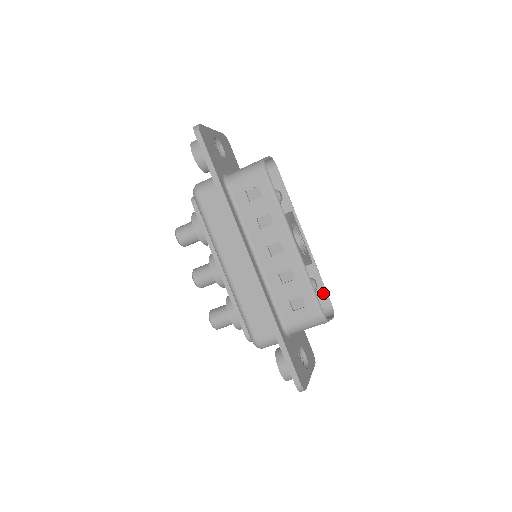
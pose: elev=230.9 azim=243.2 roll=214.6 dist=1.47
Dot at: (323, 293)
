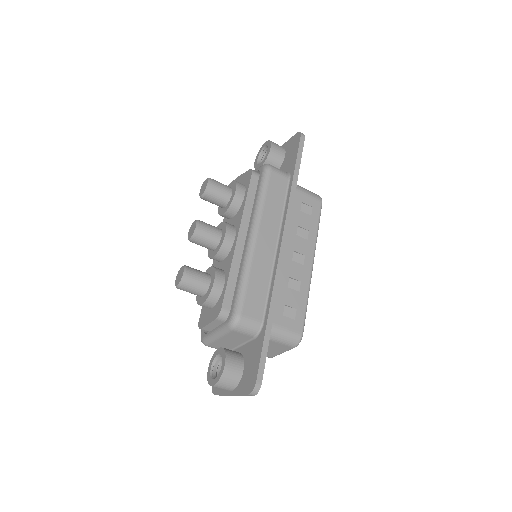
Dot at: occluded
